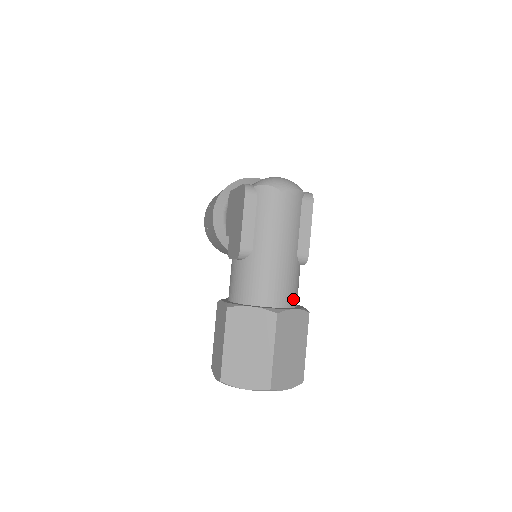
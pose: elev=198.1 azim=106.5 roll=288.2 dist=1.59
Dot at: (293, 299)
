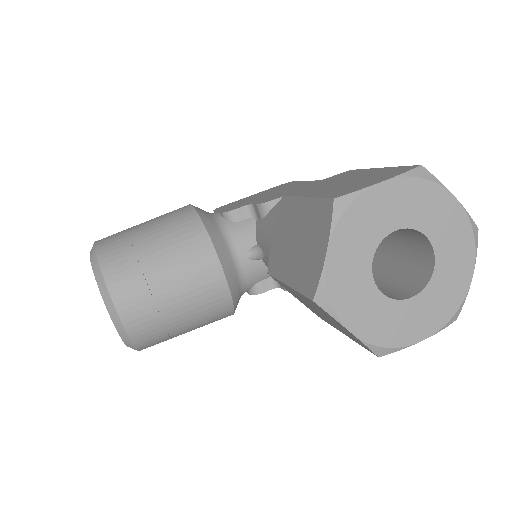
Dot at: occluded
